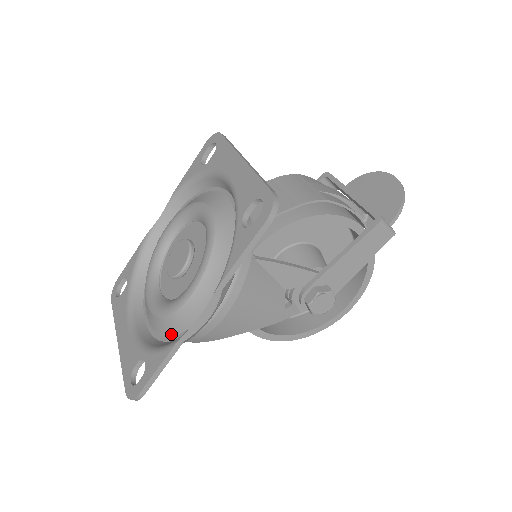
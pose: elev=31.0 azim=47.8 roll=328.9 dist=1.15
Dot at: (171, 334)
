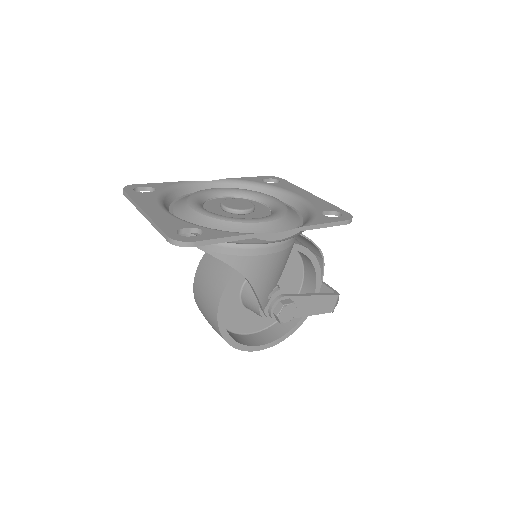
Dot at: occluded
